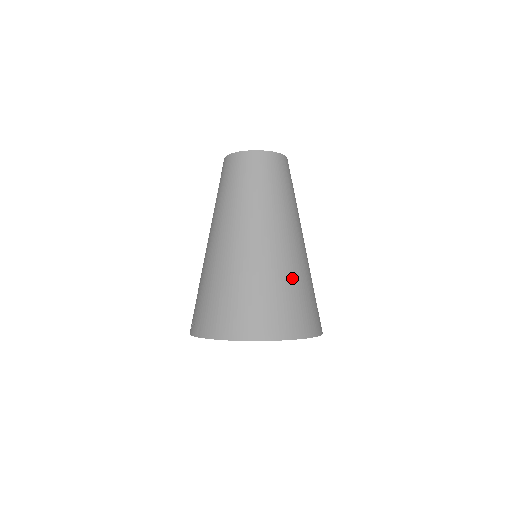
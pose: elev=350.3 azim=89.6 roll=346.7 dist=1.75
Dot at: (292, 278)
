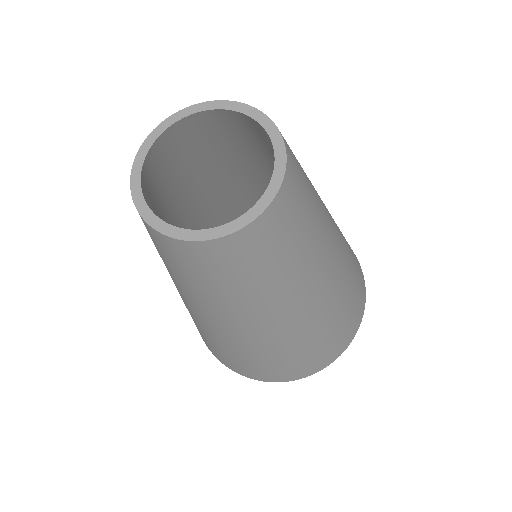
Dot at: (236, 352)
